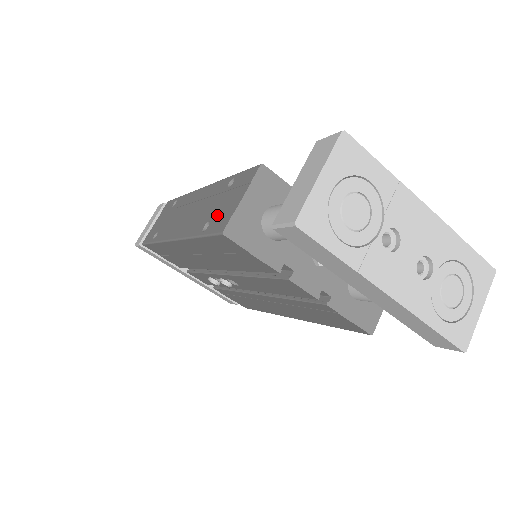
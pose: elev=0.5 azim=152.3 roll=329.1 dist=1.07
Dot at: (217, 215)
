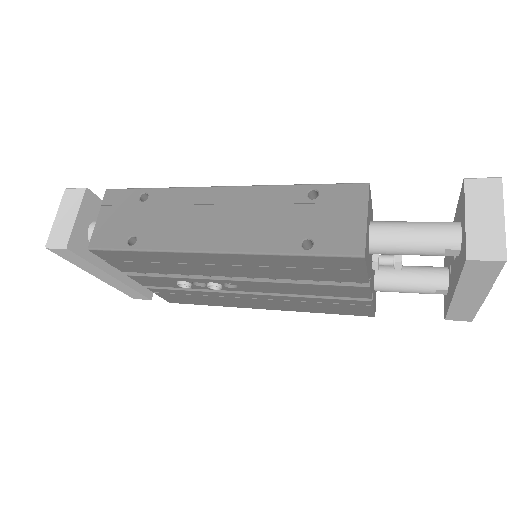
Dot at: (323, 232)
